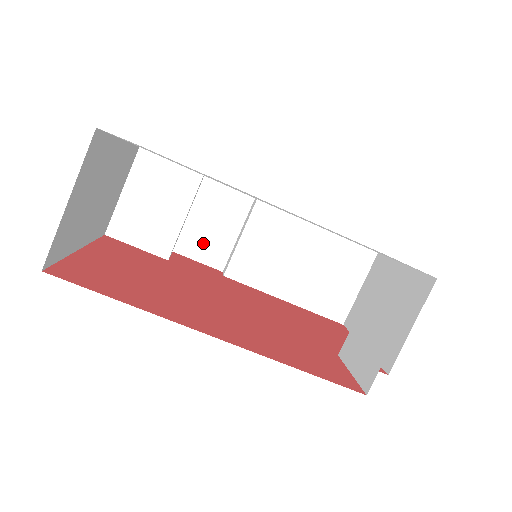
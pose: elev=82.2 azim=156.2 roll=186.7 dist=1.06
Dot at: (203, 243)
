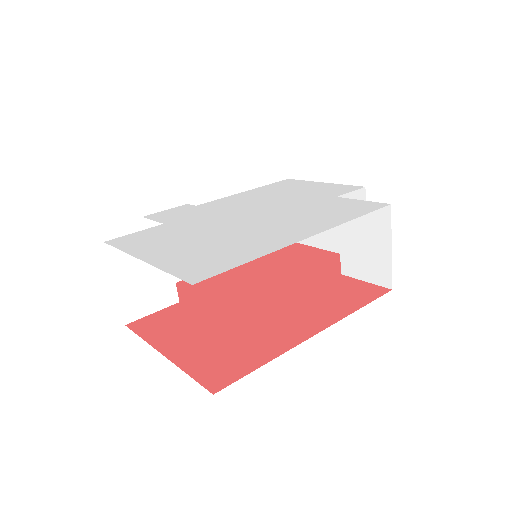
Dot at: occluded
